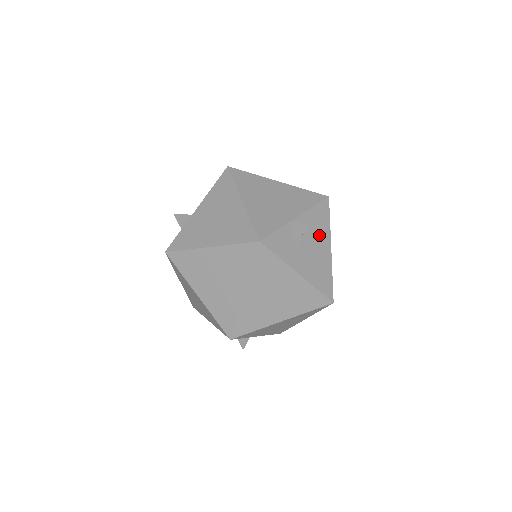
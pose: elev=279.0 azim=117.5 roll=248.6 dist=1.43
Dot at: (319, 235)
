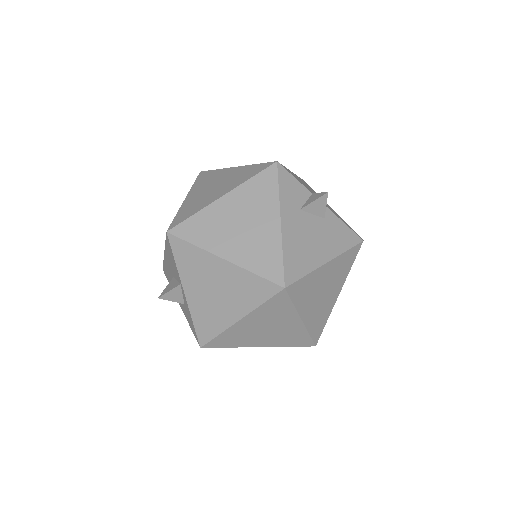
Dot at: (328, 239)
